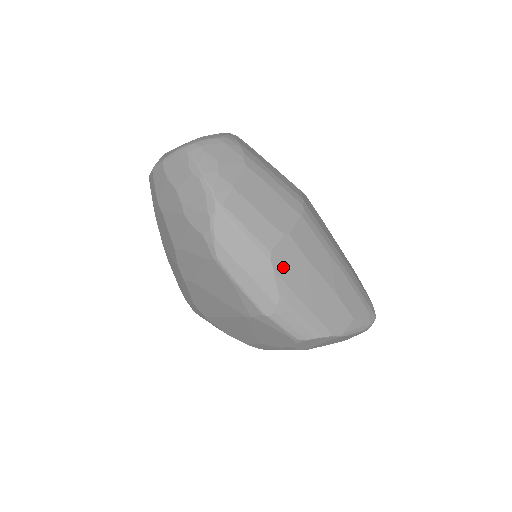
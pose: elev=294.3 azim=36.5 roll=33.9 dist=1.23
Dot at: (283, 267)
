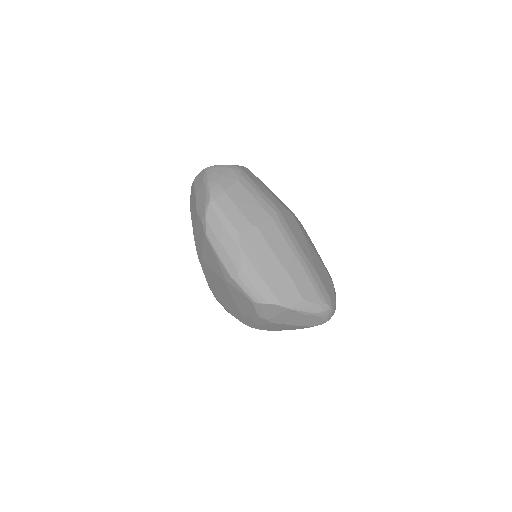
Dot at: (248, 246)
